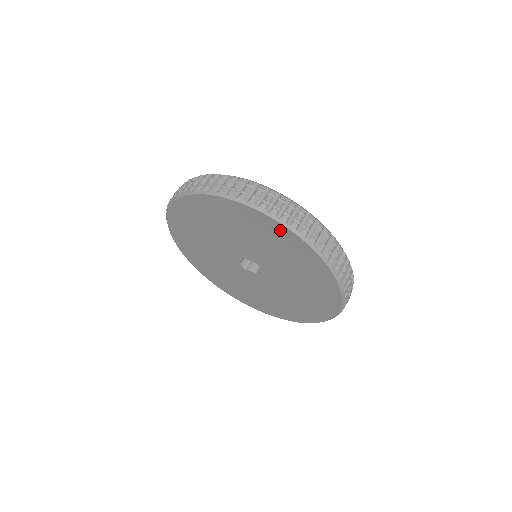
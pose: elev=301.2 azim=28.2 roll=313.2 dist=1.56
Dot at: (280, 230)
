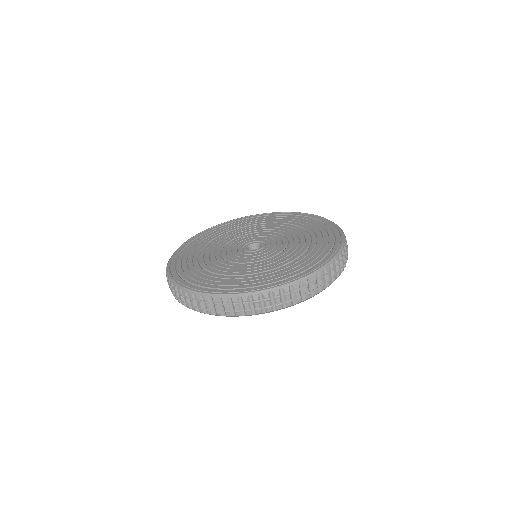
Dot at: occluded
